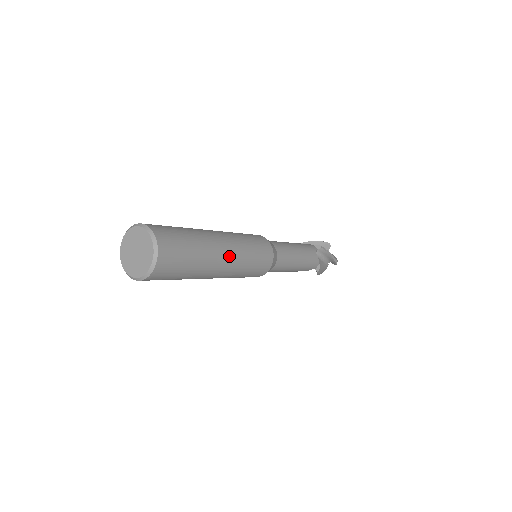
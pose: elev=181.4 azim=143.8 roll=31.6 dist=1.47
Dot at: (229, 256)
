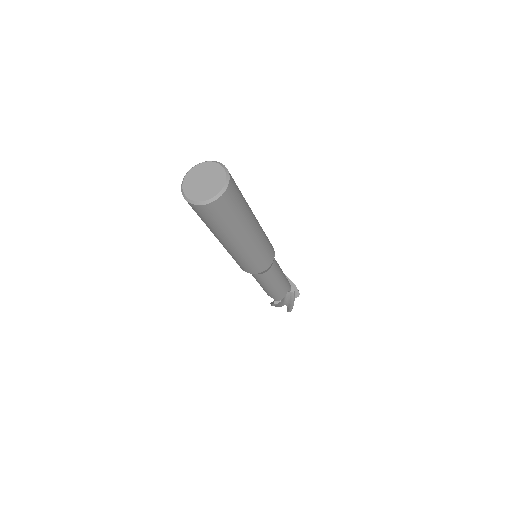
Dot at: occluded
